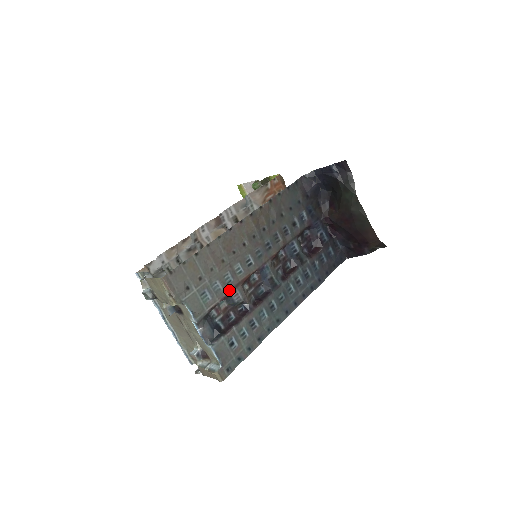
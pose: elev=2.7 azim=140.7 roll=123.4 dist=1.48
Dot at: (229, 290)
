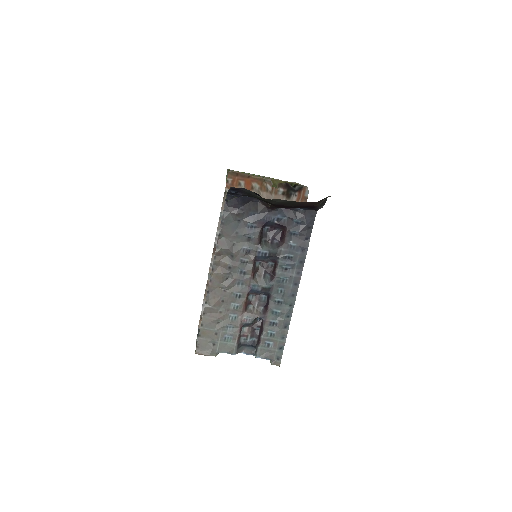
Dot at: (239, 322)
